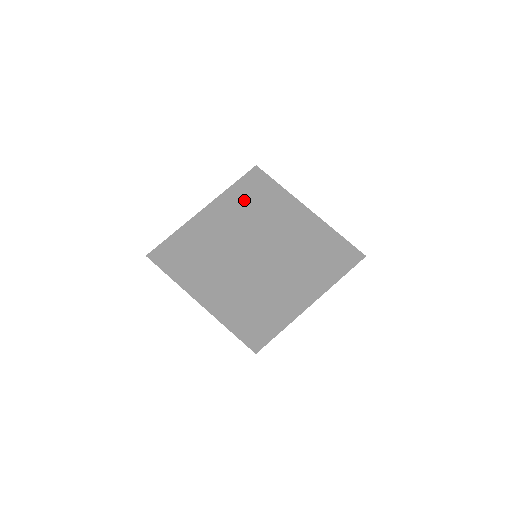
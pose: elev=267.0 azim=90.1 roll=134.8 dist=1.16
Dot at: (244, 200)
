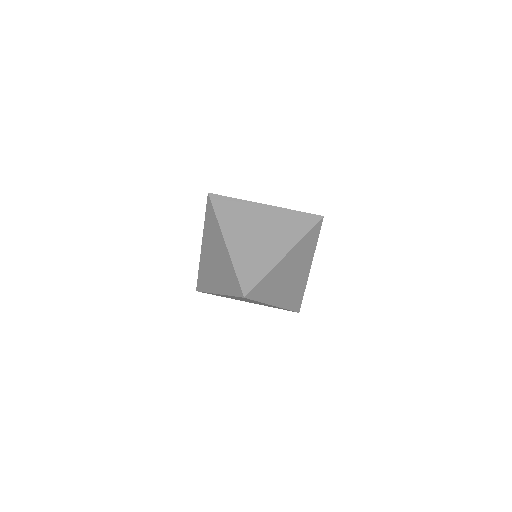
Dot at: (233, 287)
